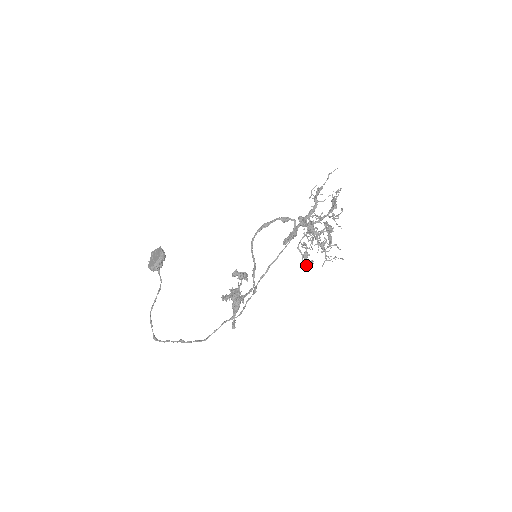
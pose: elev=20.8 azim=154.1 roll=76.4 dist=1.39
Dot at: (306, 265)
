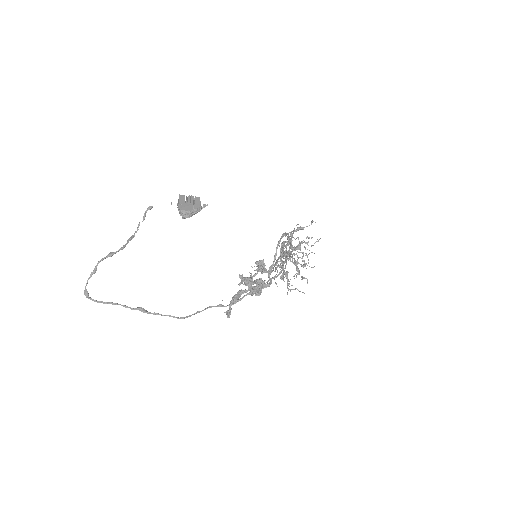
Dot at: occluded
